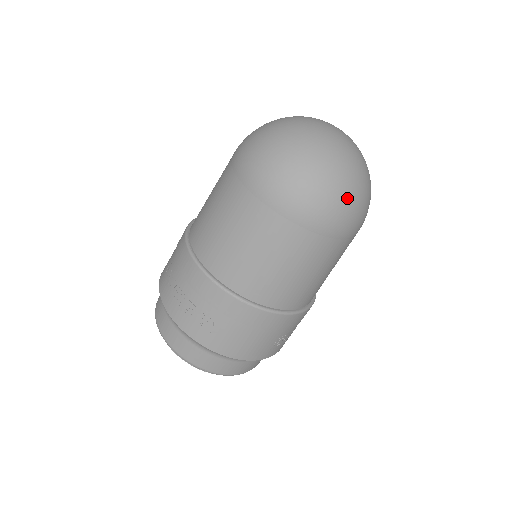
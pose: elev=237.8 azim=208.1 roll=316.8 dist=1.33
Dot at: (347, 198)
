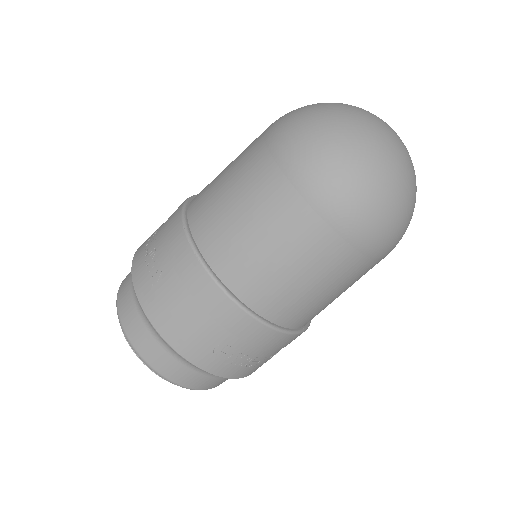
Dot at: (363, 180)
